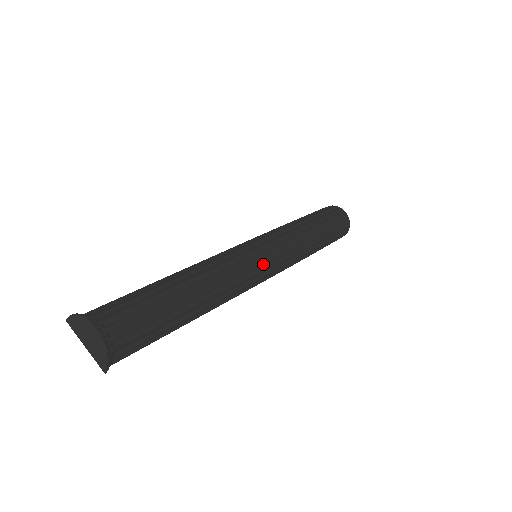
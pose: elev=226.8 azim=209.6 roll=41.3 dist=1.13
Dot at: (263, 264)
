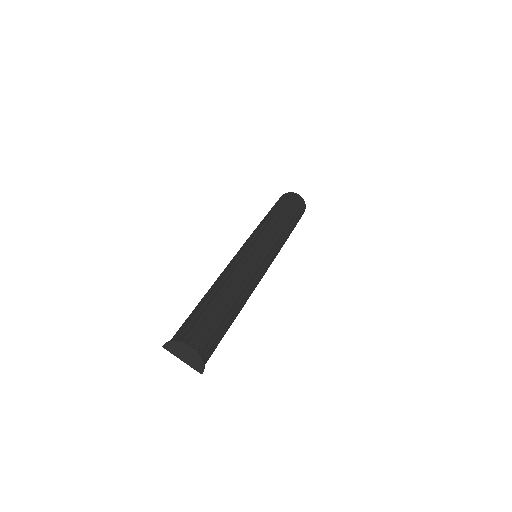
Dot at: (264, 261)
